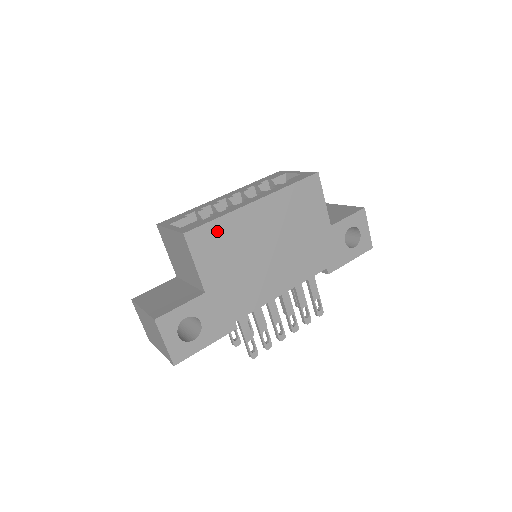
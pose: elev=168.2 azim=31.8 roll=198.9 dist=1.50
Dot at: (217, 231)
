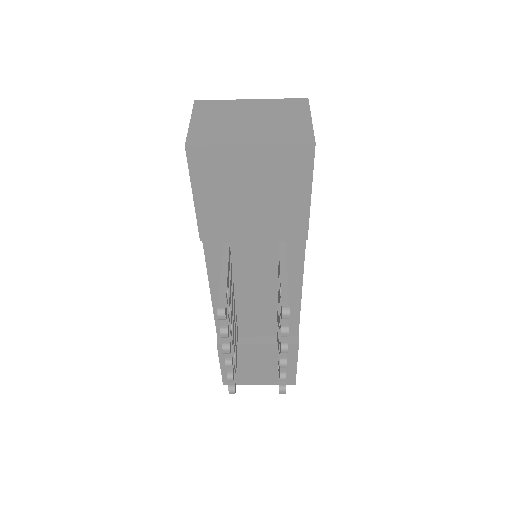
Dot at: occluded
